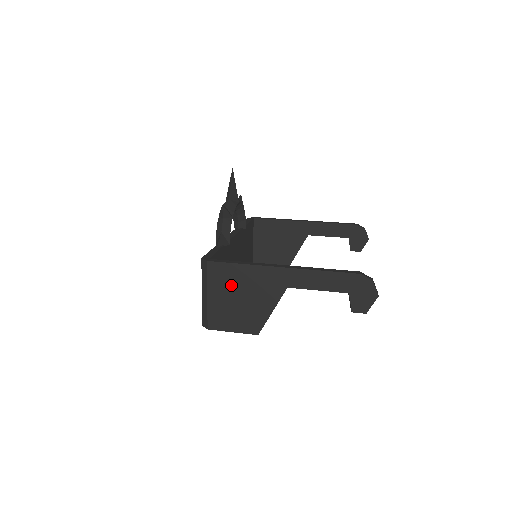
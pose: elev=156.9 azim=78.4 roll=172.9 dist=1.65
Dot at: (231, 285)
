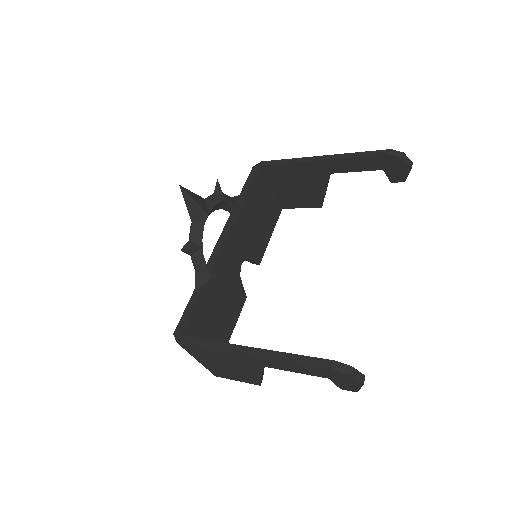
Dot at: (211, 358)
